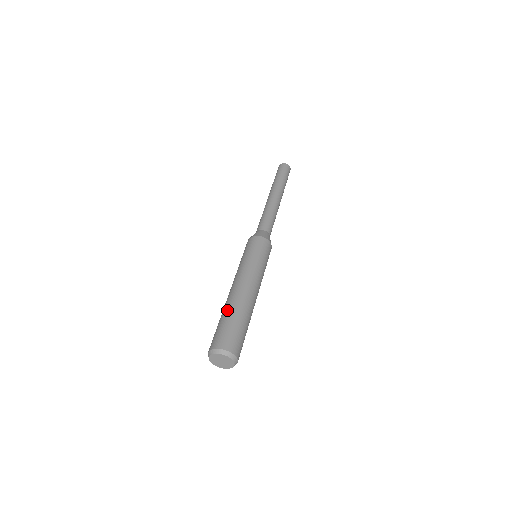
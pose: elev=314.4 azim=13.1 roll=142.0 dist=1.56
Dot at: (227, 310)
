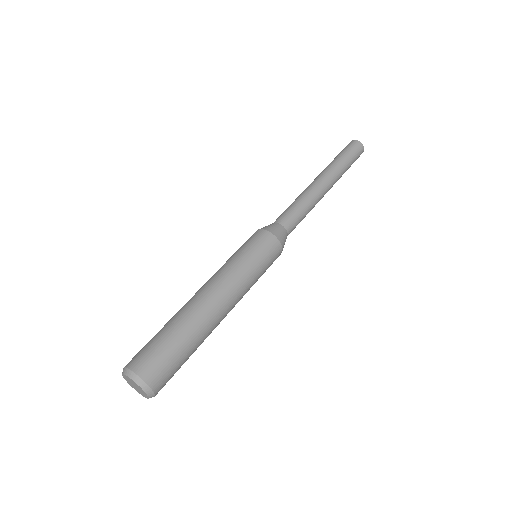
Dot at: (187, 329)
